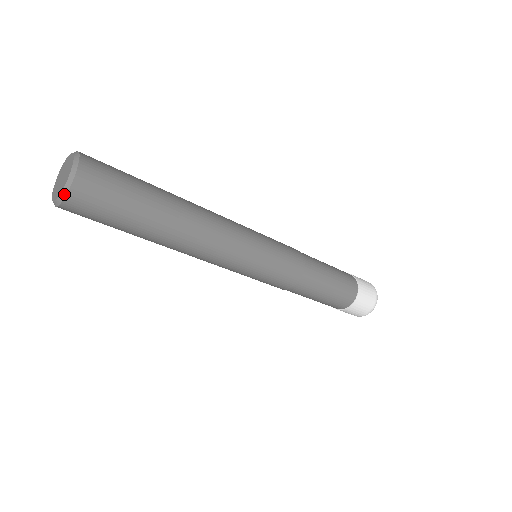
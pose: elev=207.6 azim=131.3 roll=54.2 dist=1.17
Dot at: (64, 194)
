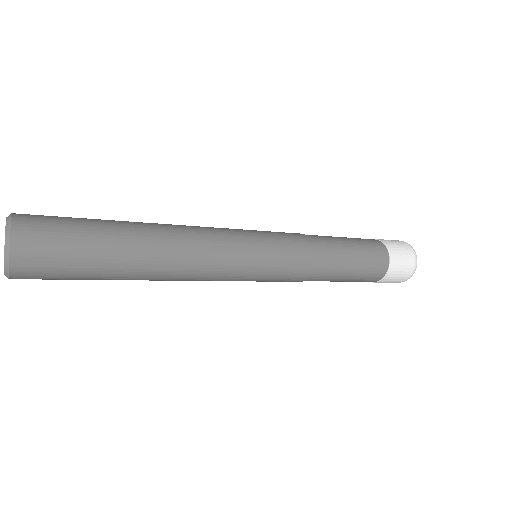
Dot at: (7, 261)
